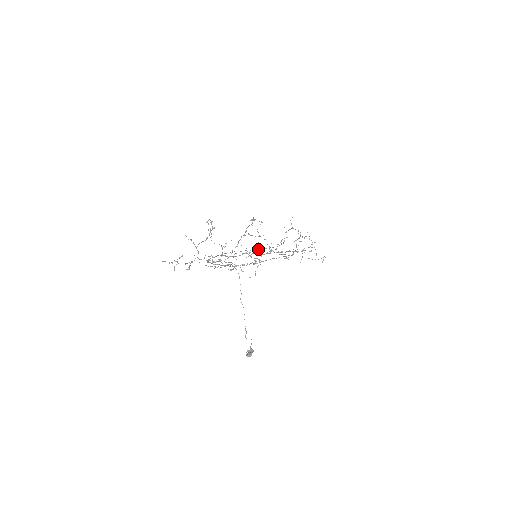
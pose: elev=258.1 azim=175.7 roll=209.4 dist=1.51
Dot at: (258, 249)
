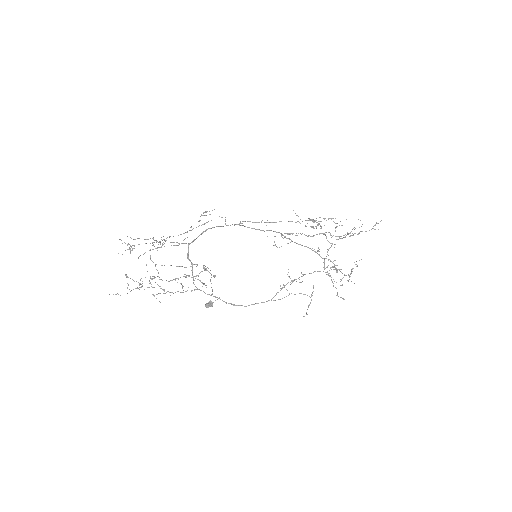
Dot at: (313, 222)
